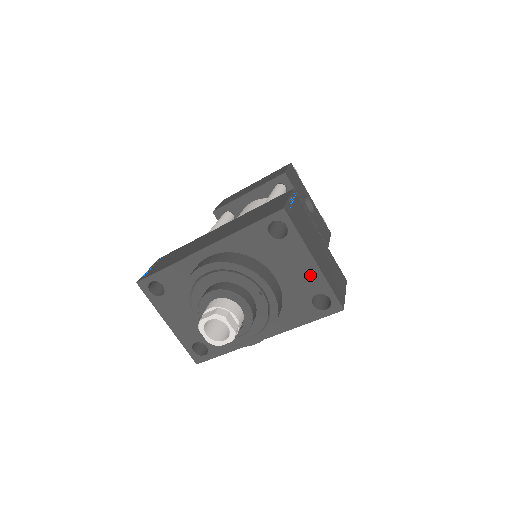
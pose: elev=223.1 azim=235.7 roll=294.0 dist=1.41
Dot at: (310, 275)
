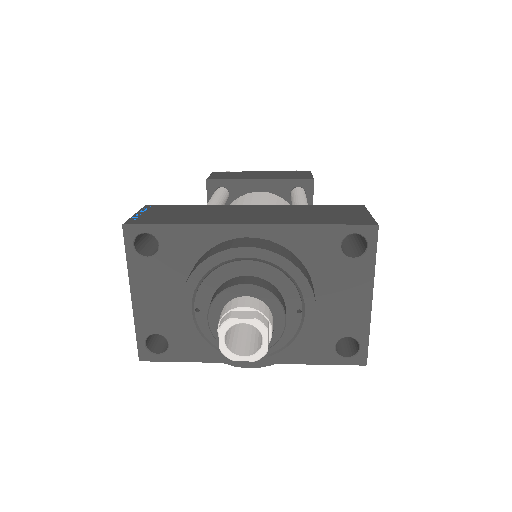
Dot at: (356, 312)
